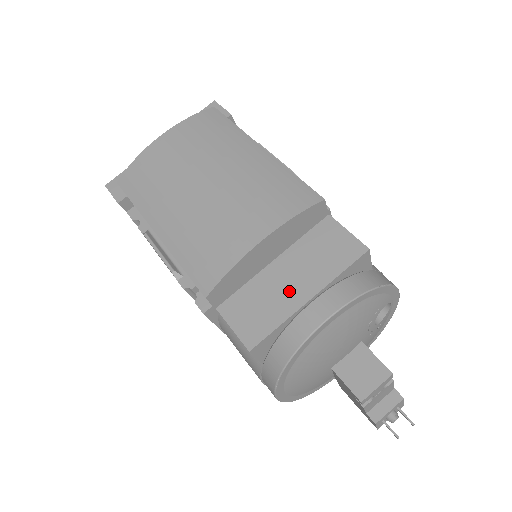
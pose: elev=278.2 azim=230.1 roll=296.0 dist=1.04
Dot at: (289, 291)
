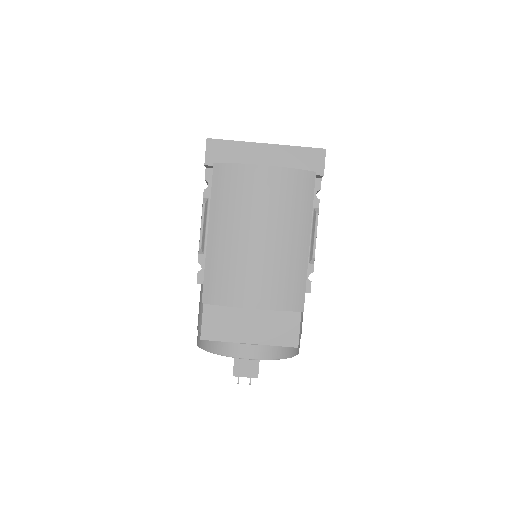
Dot at: (244, 330)
